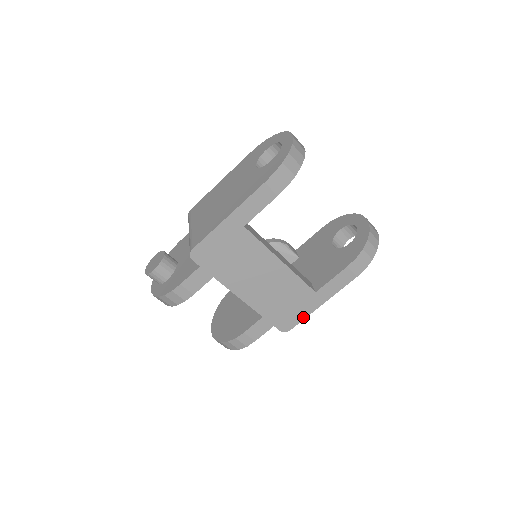
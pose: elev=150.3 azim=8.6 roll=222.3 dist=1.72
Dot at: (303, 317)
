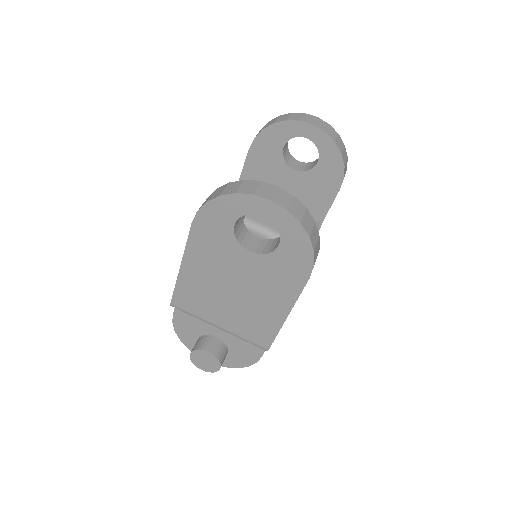
Dot at: occluded
